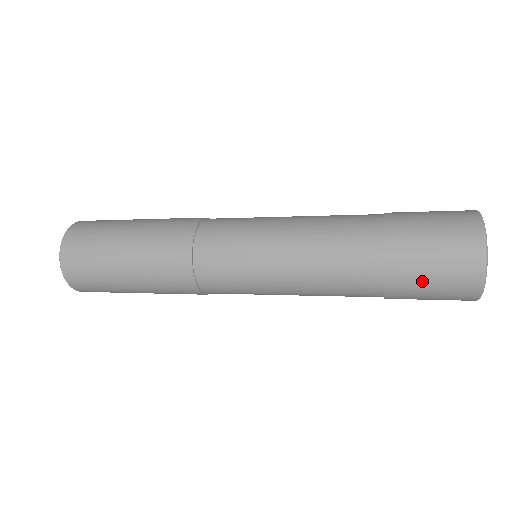
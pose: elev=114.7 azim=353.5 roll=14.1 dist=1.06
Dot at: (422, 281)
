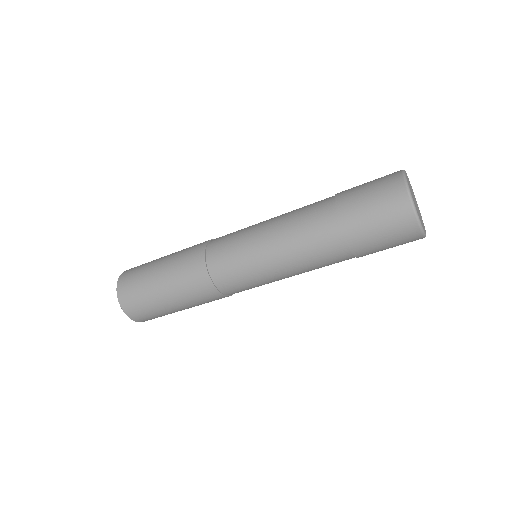
Dot at: (369, 222)
